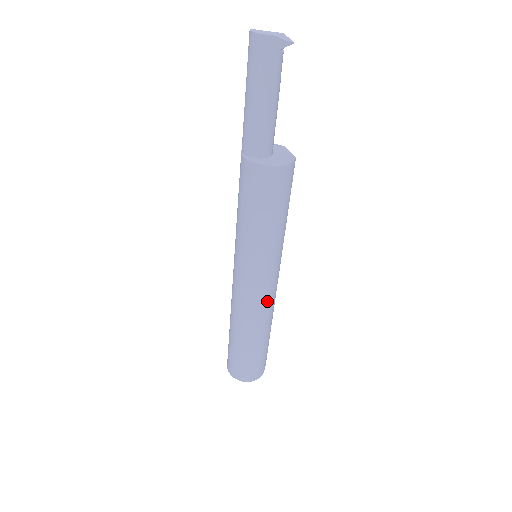
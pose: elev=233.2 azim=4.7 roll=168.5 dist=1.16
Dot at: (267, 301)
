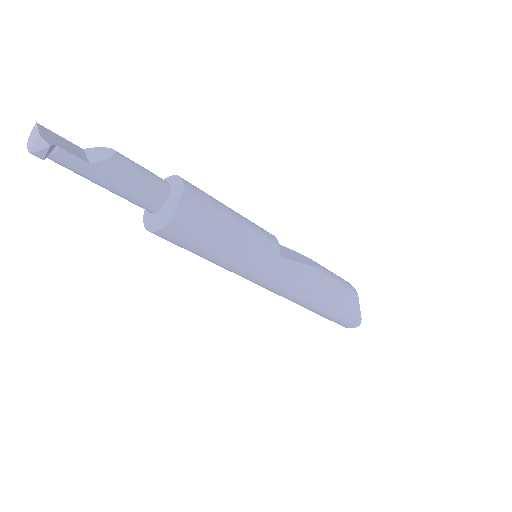
Dot at: (284, 294)
